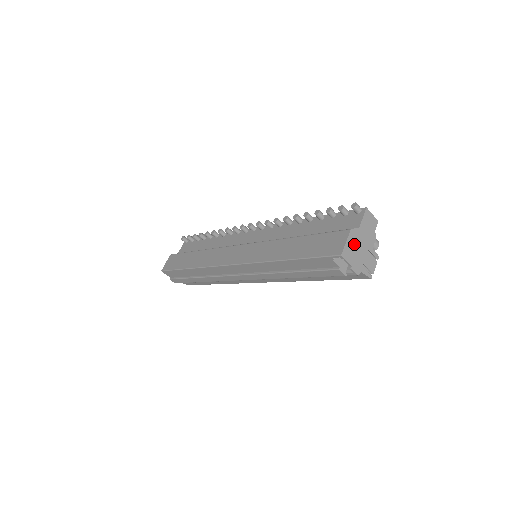
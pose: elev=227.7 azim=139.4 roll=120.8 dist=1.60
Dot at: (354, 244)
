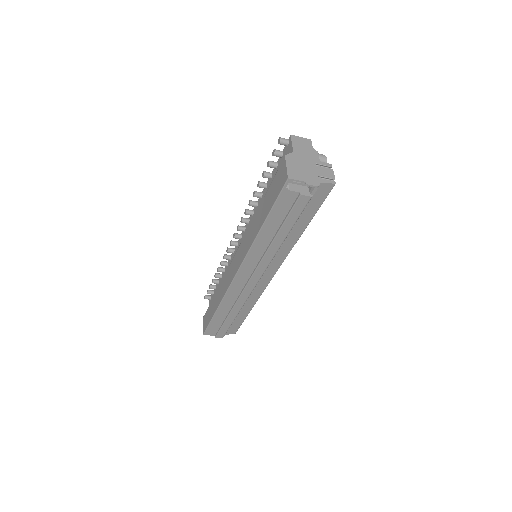
Dot at: (296, 165)
